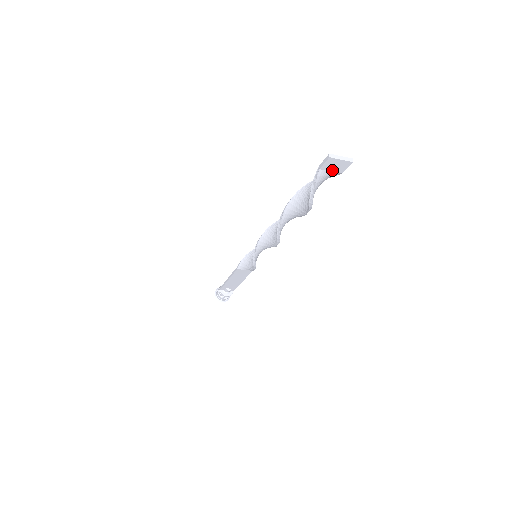
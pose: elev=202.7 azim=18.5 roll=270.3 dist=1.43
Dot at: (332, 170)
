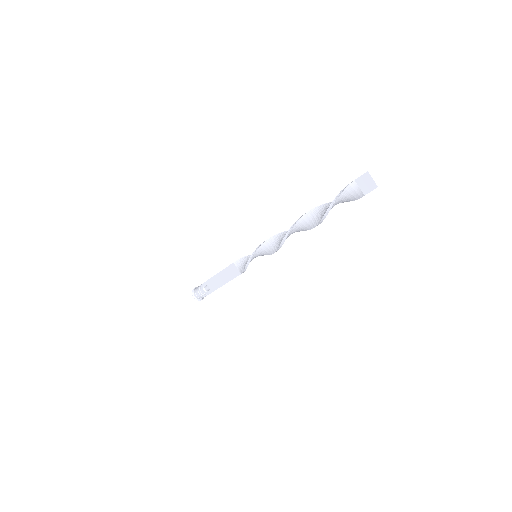
Dot at: (361, 187)
